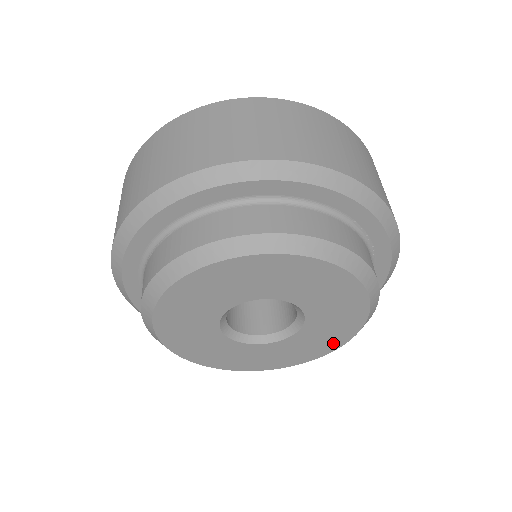
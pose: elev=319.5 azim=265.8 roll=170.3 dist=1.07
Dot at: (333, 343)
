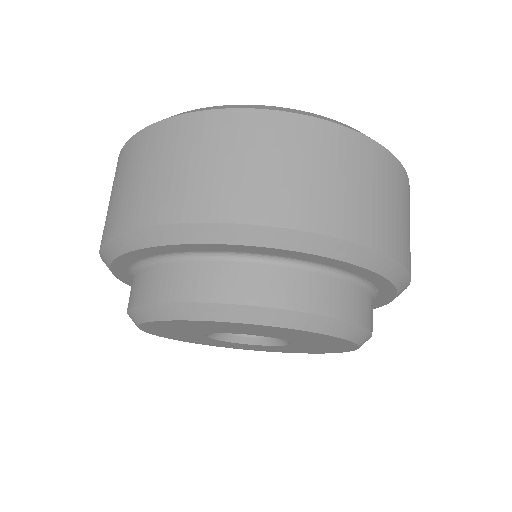
Dot at: (322, 351)
